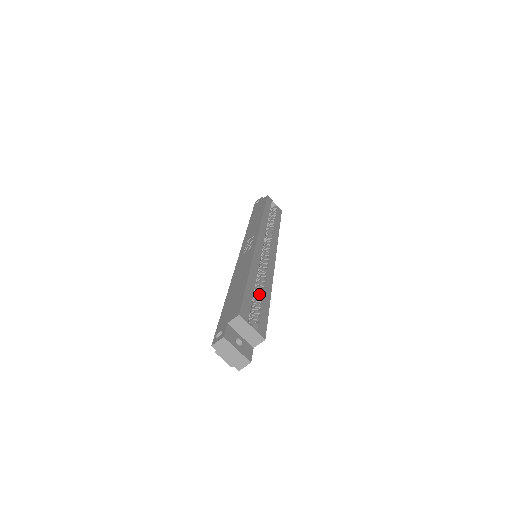
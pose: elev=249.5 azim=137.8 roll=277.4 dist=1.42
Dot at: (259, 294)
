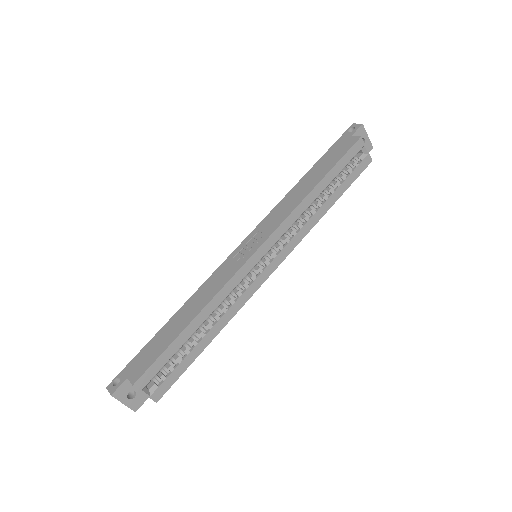
Dot at: (194, 341)
